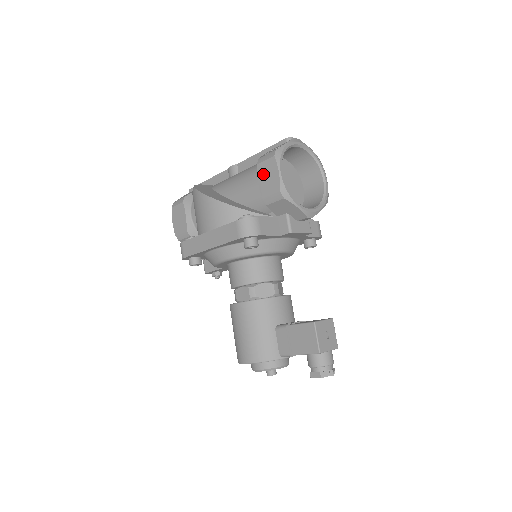
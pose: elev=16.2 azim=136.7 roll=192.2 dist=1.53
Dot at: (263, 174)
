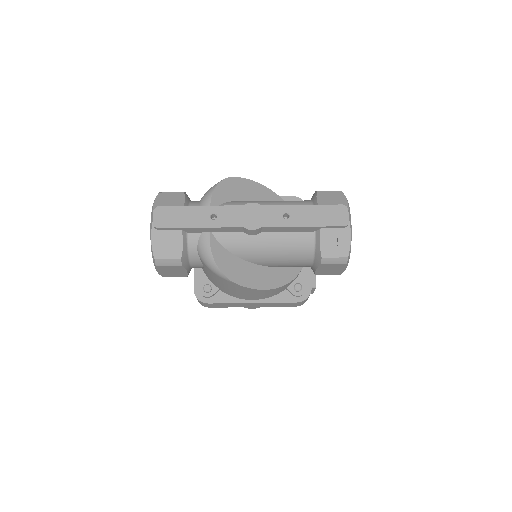
Dot at: (326, 269)
